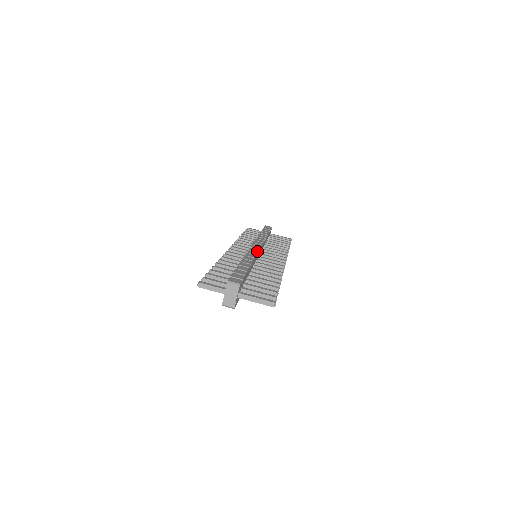
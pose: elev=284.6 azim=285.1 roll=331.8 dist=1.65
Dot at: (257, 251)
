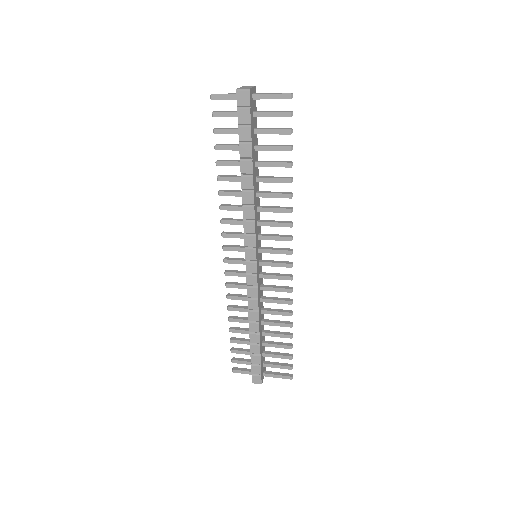
Dot at: occluded
